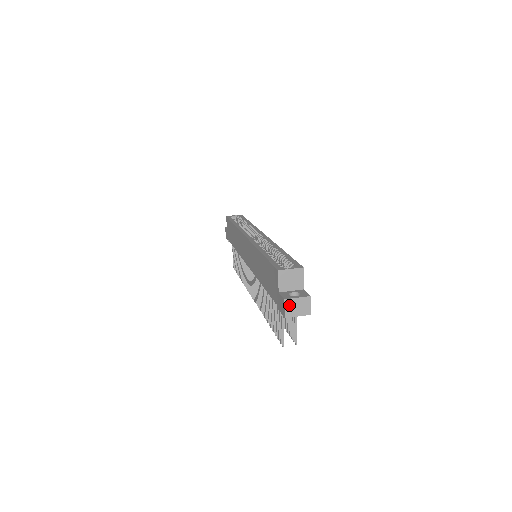
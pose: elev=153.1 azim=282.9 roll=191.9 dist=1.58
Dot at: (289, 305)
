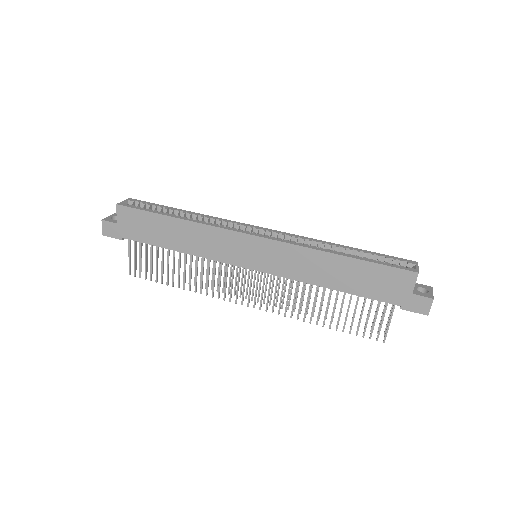
Dot at: (431, 302)
